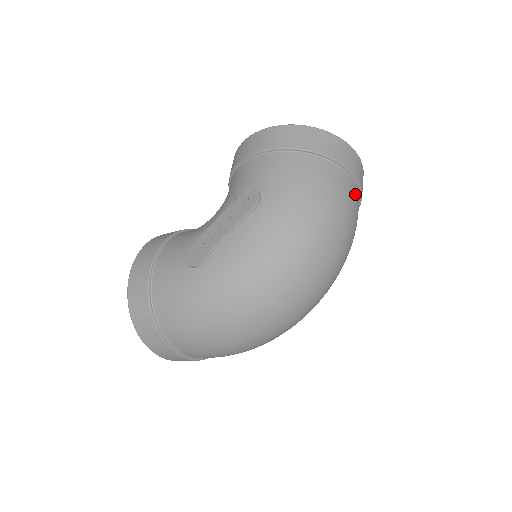
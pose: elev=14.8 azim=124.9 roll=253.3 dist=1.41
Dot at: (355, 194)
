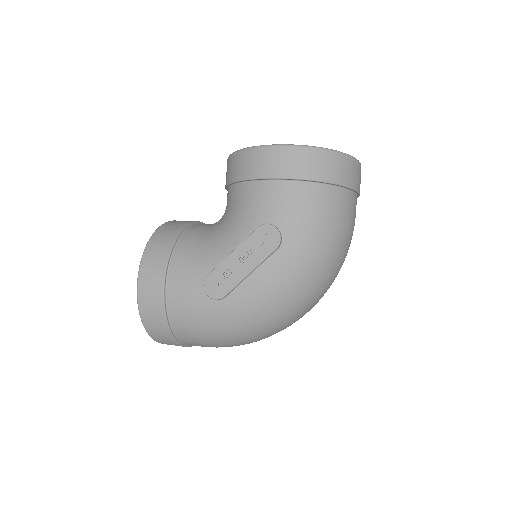
Dot at: occluded
